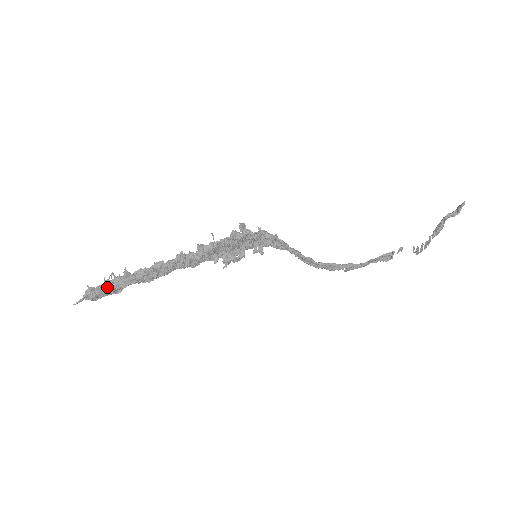
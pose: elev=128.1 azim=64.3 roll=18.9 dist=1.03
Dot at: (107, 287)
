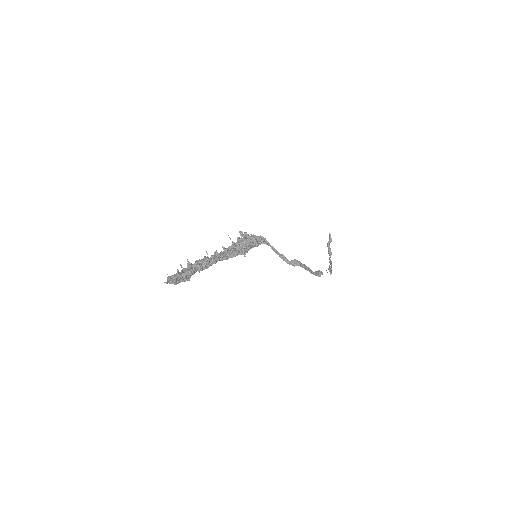
Dot at: (180, 274)
